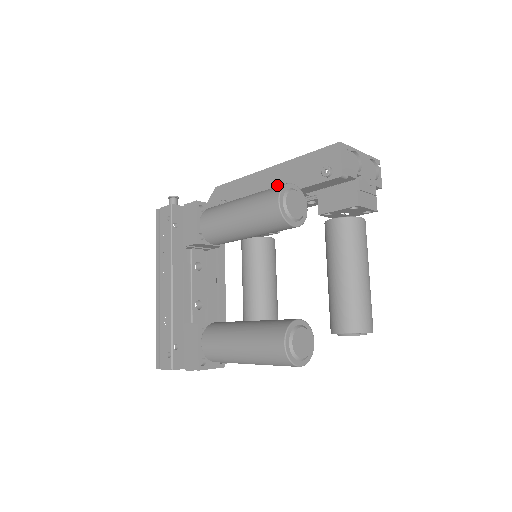
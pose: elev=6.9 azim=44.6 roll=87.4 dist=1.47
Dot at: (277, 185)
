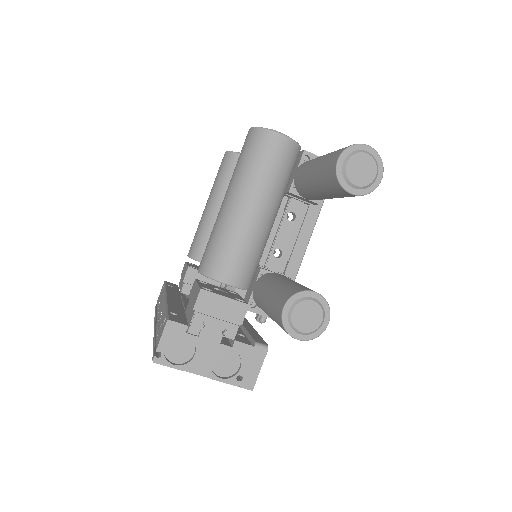
Dot at: occluded
